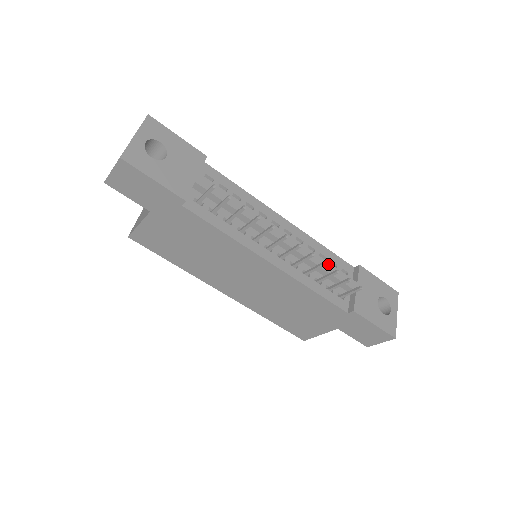
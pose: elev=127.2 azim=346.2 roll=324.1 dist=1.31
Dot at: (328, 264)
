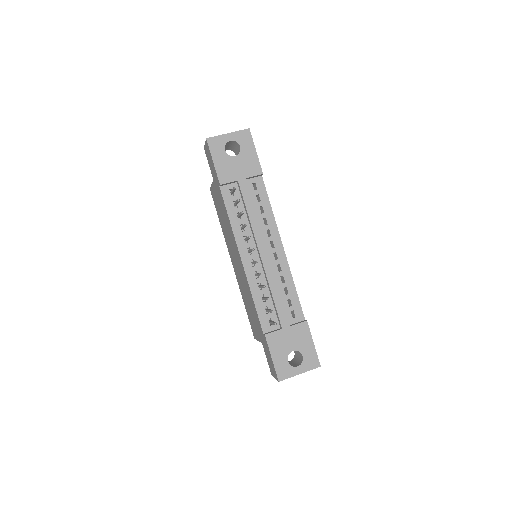
Dot at: (280, 296)
